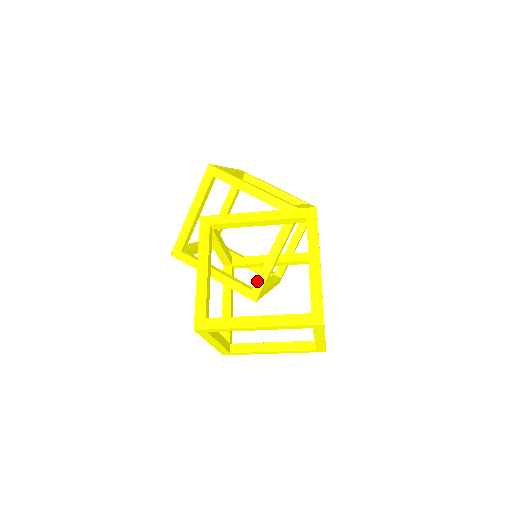
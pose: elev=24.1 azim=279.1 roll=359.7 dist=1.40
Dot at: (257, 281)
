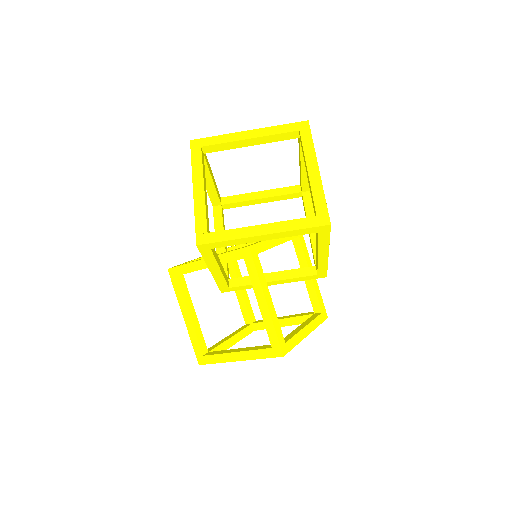
Dot at: (254, 243)
